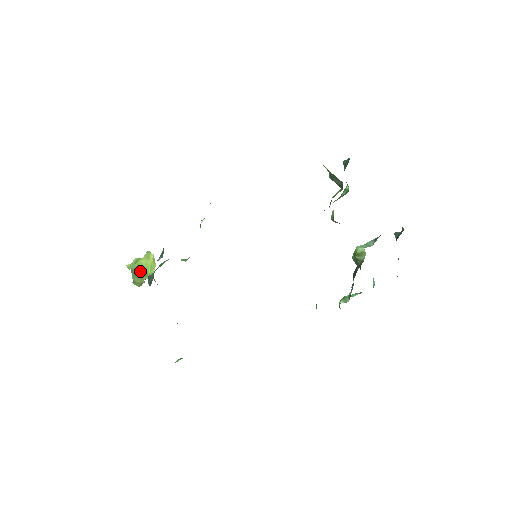
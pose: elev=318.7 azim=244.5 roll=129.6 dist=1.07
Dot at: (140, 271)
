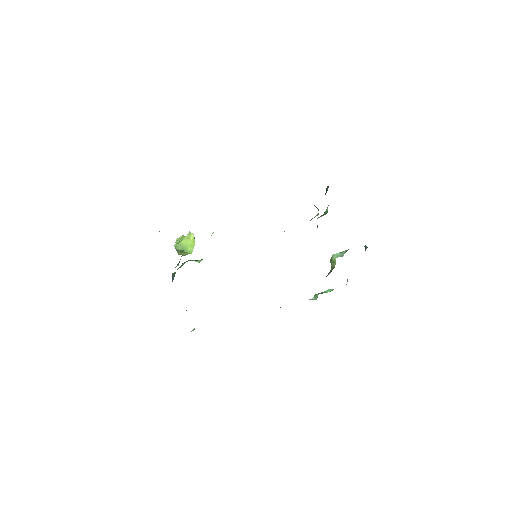
Dot at: (182, 250)
